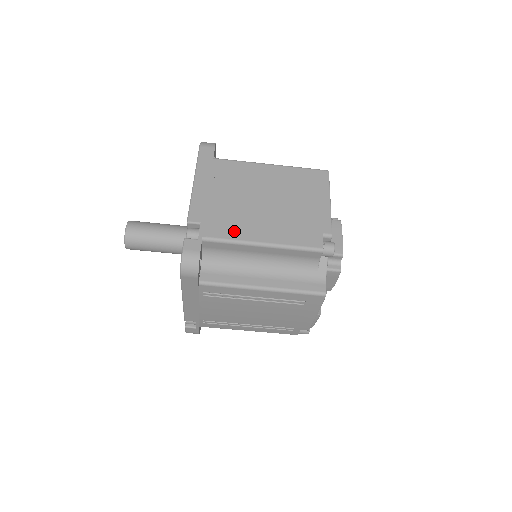
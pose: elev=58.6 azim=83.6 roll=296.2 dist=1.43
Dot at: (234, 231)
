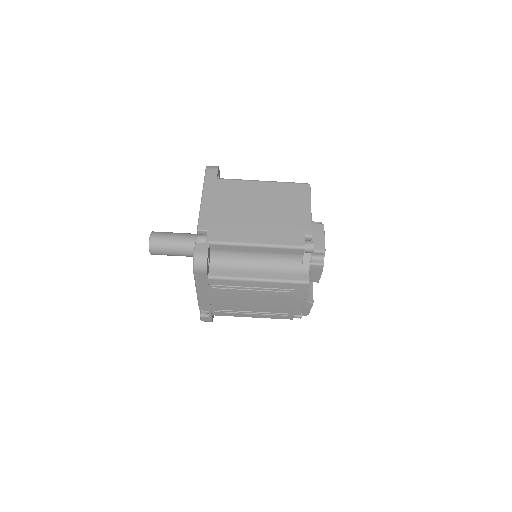
Dot at: (234, 235)
